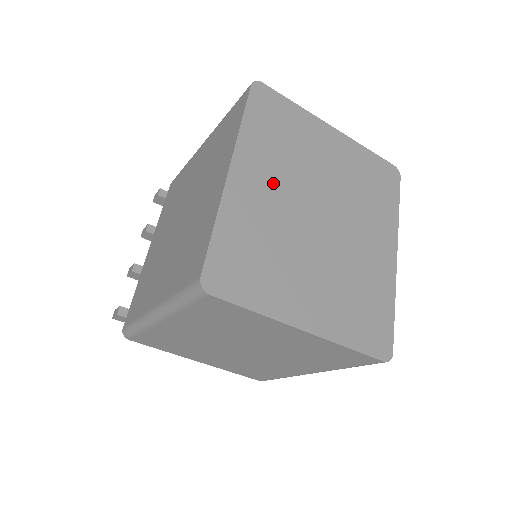
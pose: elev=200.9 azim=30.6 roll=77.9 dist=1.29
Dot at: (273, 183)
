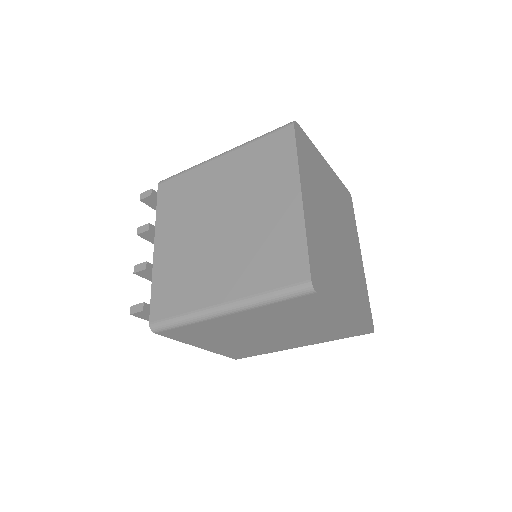
Dot at: (317, 205)
